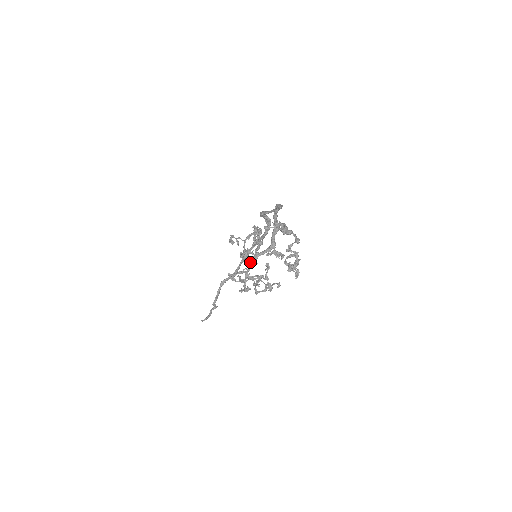
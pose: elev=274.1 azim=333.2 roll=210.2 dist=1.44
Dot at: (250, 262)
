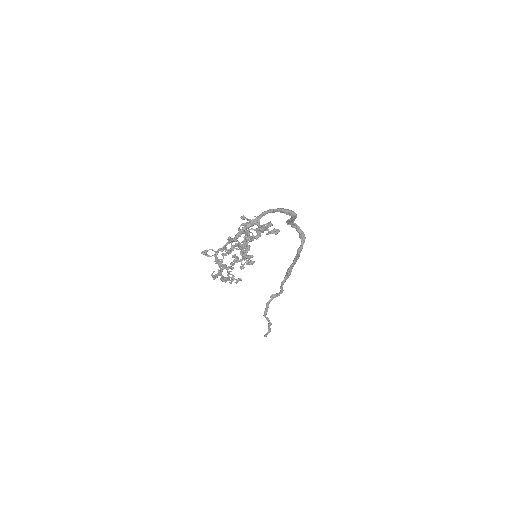
Dot at: (226, 248)
